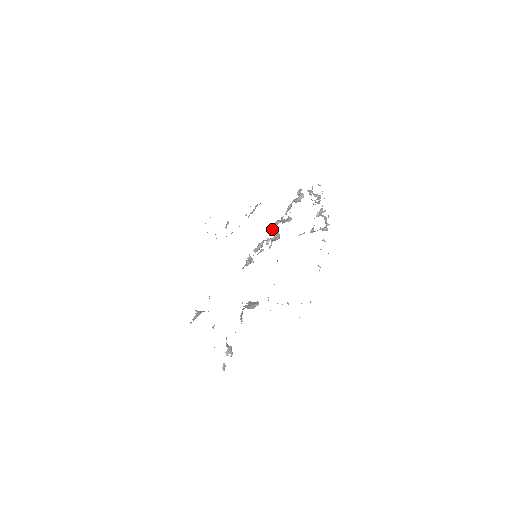
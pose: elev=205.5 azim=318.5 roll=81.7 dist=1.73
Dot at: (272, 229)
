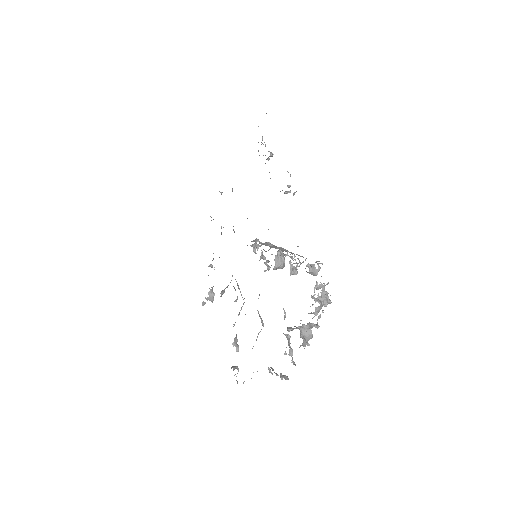
Dot at: (277, 255)
